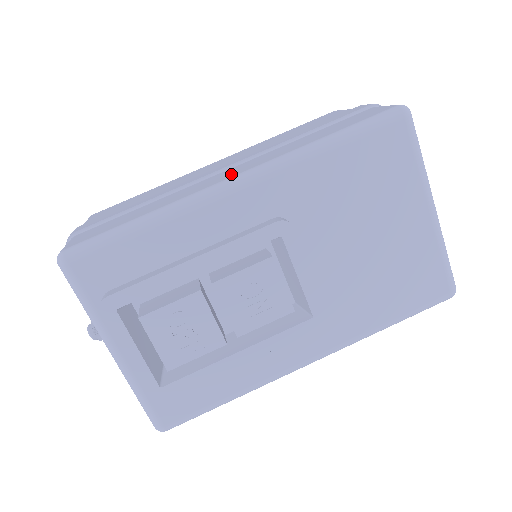
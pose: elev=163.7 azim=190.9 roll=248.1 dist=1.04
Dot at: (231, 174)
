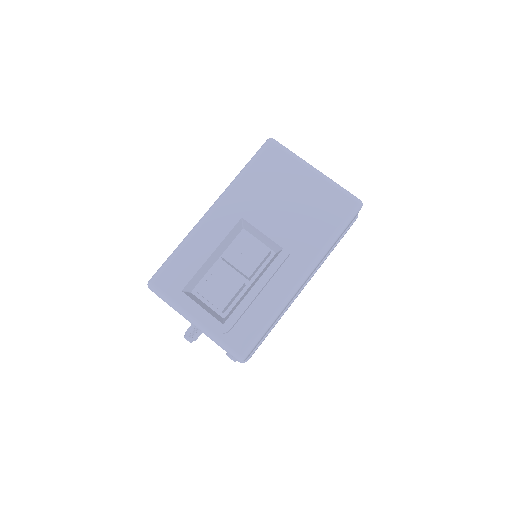
Dot at: occluded
